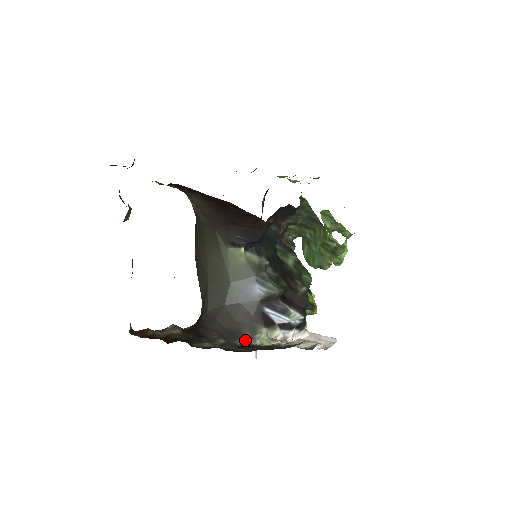
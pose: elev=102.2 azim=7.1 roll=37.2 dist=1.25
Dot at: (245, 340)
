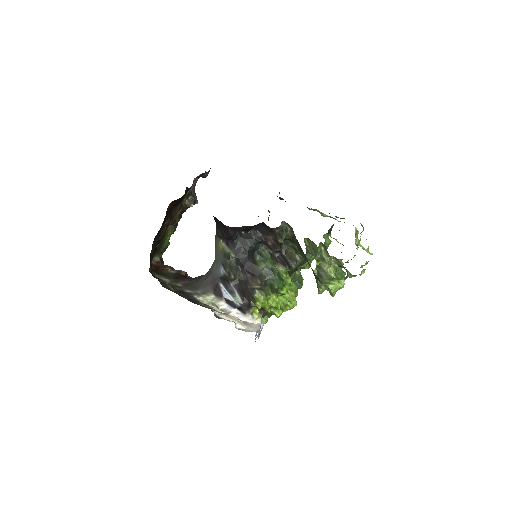
Dot at: (192, 292)
